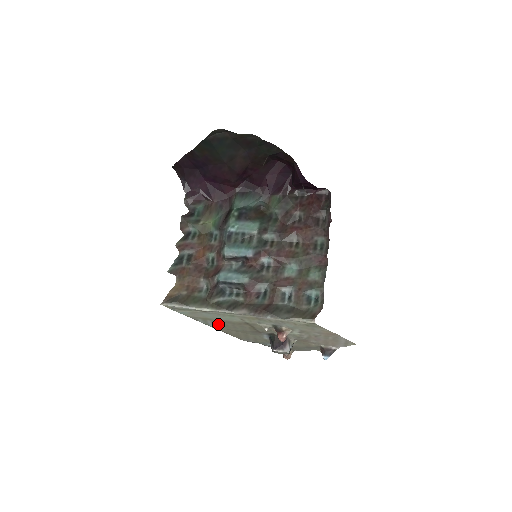
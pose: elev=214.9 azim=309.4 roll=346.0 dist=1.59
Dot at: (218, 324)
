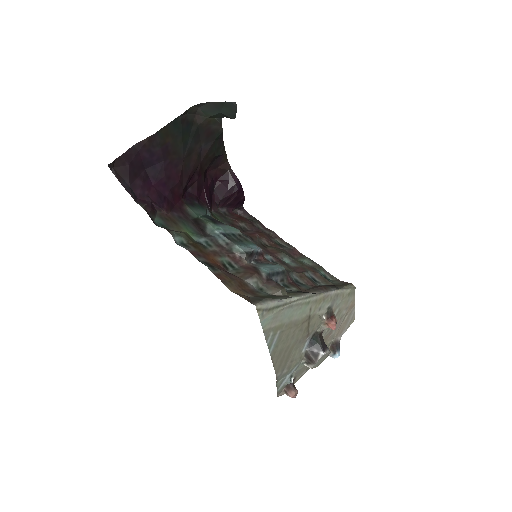
Dot at: (281, 338)
